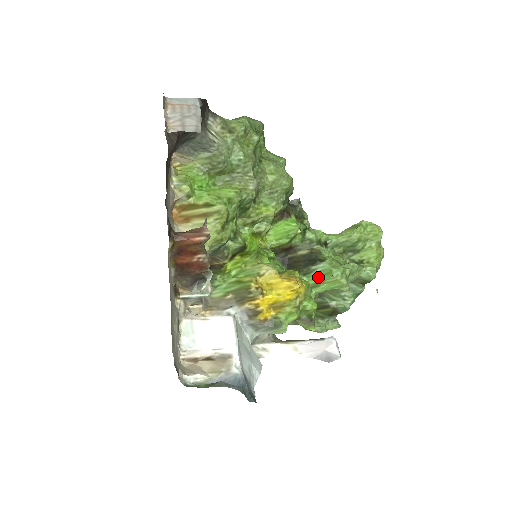
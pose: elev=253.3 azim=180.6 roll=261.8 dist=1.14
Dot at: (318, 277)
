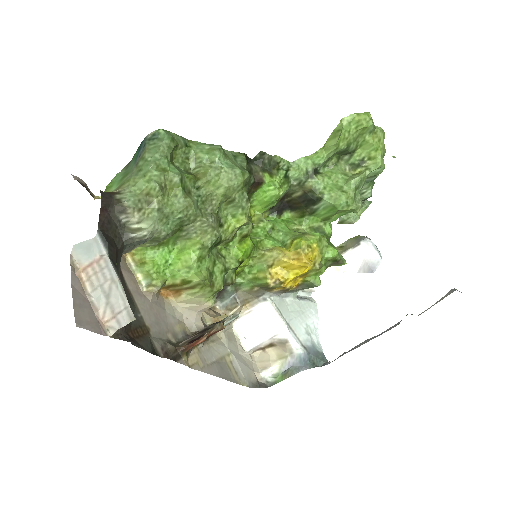
Dot at: (325, 214)
